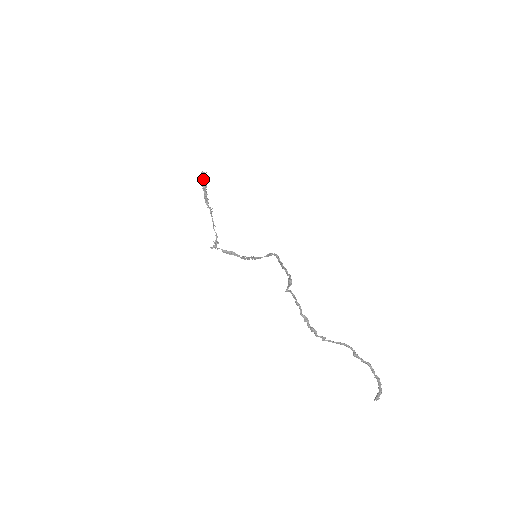
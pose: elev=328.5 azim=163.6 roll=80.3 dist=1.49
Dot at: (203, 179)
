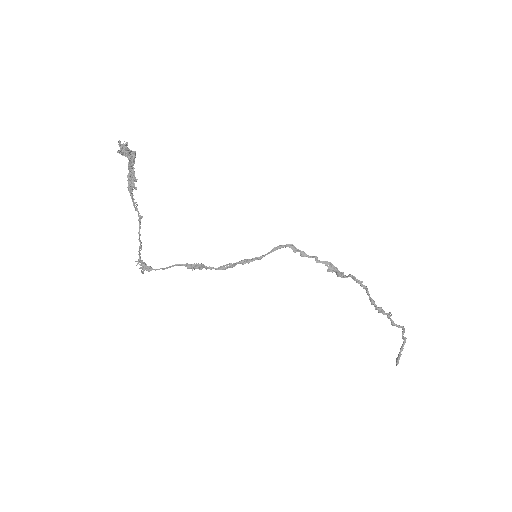
Dot at: (129, 153)
